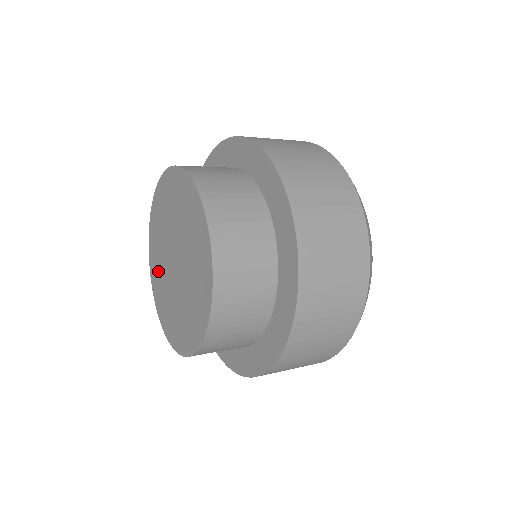
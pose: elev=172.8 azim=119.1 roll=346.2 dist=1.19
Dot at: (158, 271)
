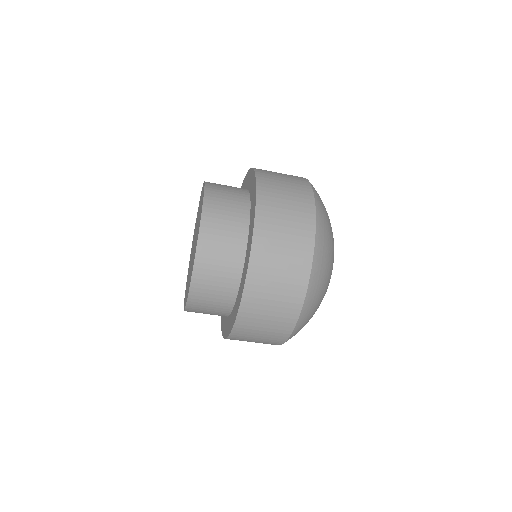
Dot at: (187, 283)
